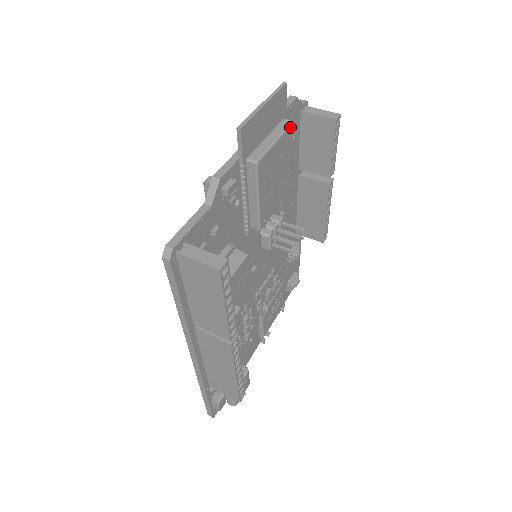
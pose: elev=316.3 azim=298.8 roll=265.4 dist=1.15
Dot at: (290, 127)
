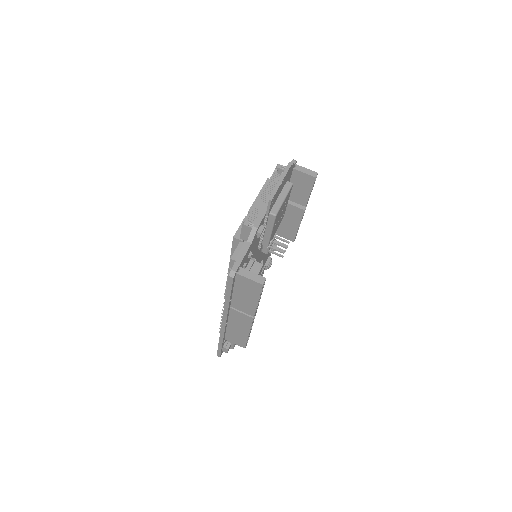
Dot at: (291, 187)
